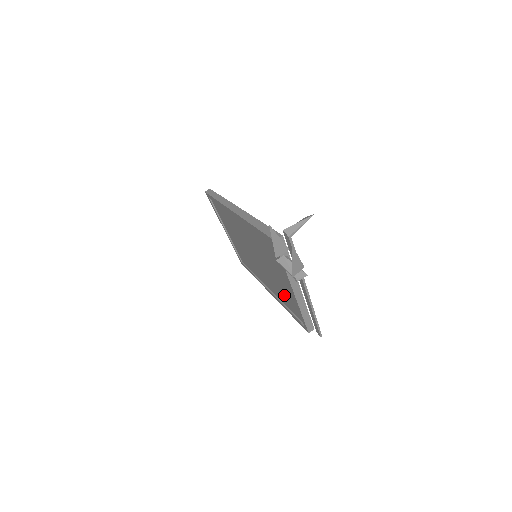
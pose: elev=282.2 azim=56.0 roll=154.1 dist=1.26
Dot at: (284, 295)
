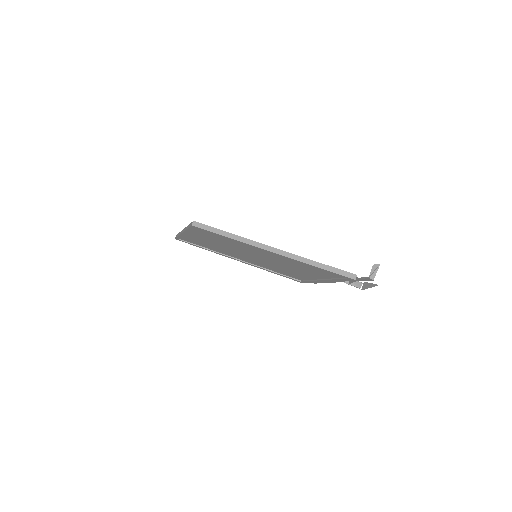
Dot at: (283, 271)
